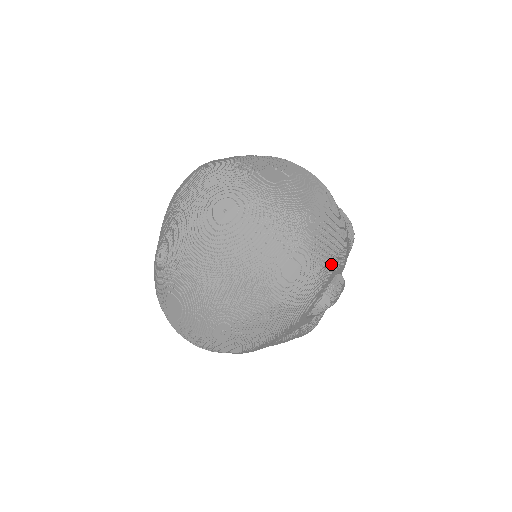
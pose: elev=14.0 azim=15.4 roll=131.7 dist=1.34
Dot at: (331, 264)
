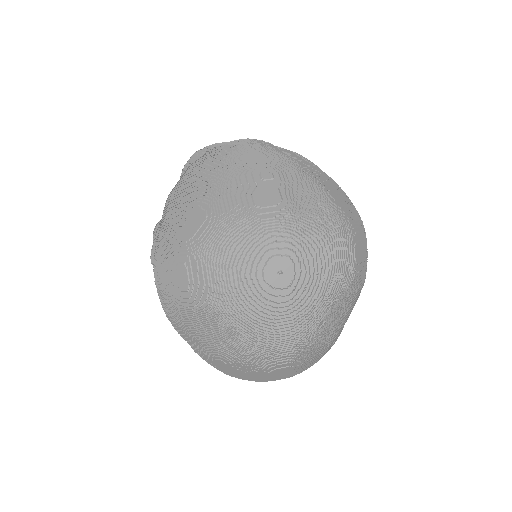
Dot at: occluded
